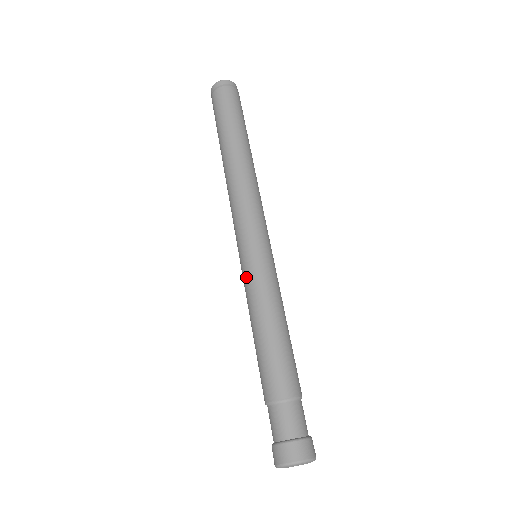
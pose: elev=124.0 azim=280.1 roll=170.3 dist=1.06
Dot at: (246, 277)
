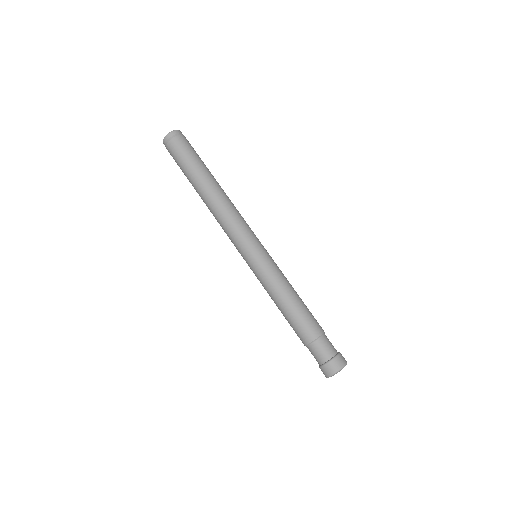
Dot at: (258, 274)
